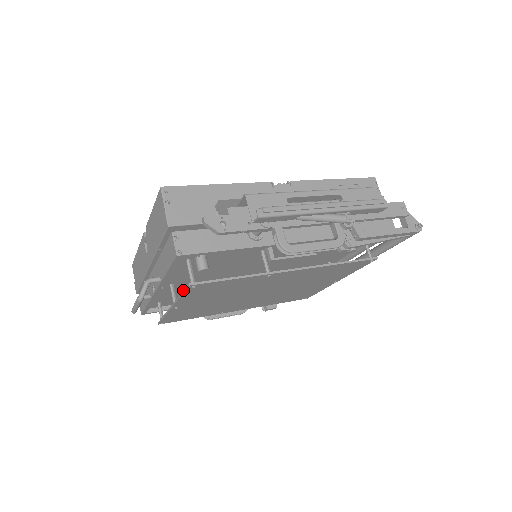
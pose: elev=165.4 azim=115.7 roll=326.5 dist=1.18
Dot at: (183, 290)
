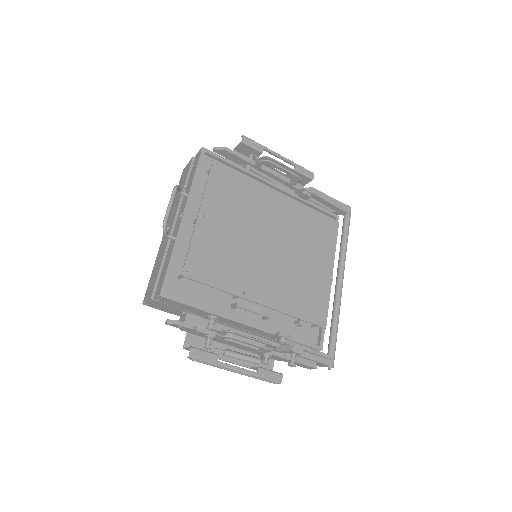
Dot at: occluded
